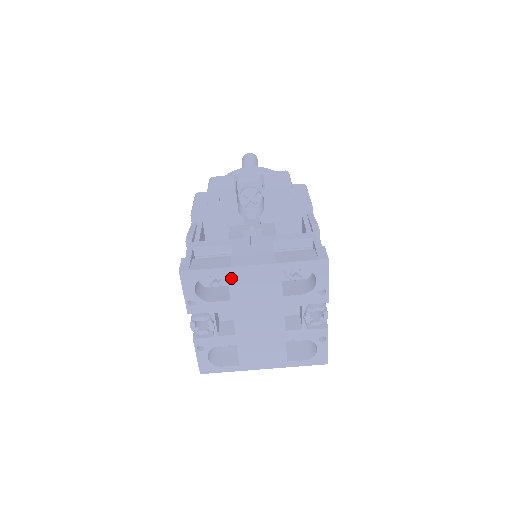
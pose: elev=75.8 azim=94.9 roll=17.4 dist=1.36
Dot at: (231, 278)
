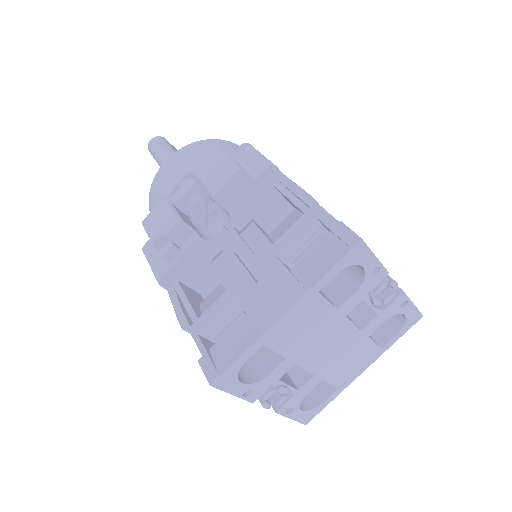
Dot at: (270, 343)
